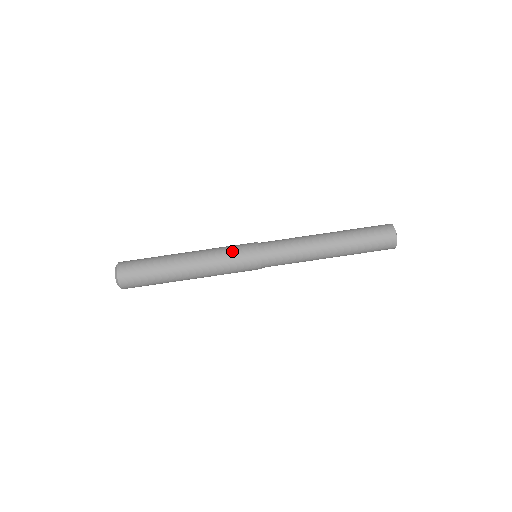
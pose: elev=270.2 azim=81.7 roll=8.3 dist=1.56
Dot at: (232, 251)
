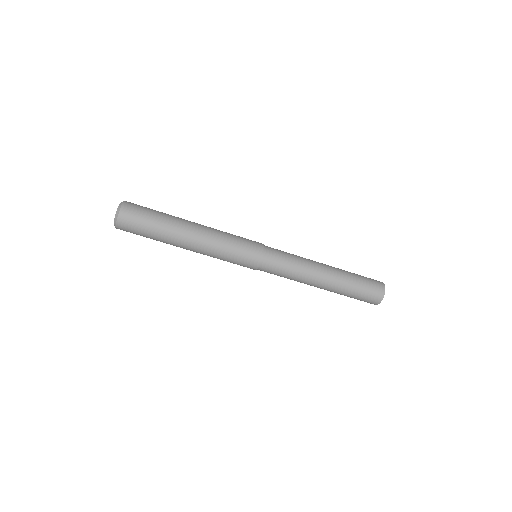
Dot at: (238, 244)
